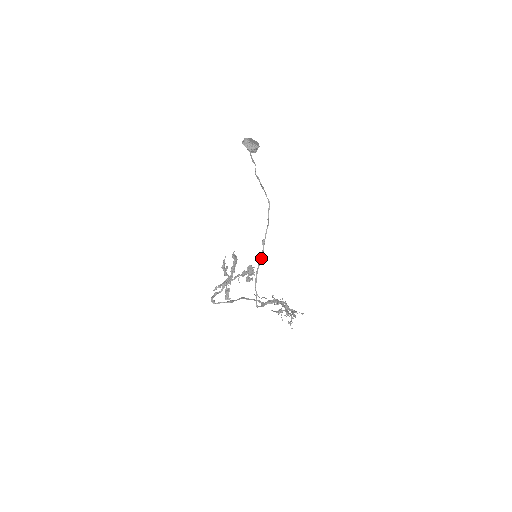
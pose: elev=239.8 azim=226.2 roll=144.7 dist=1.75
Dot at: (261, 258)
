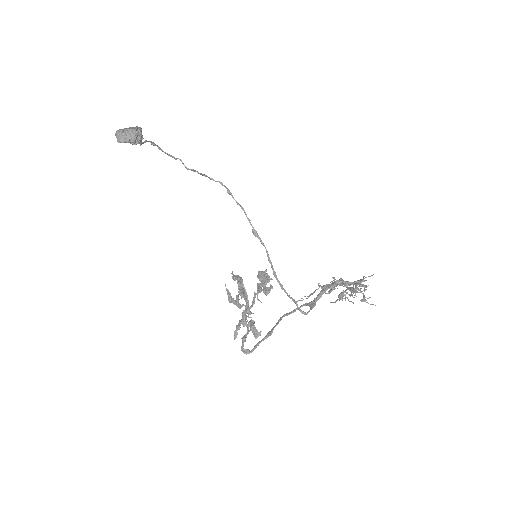
Dot at: (267, 253)
